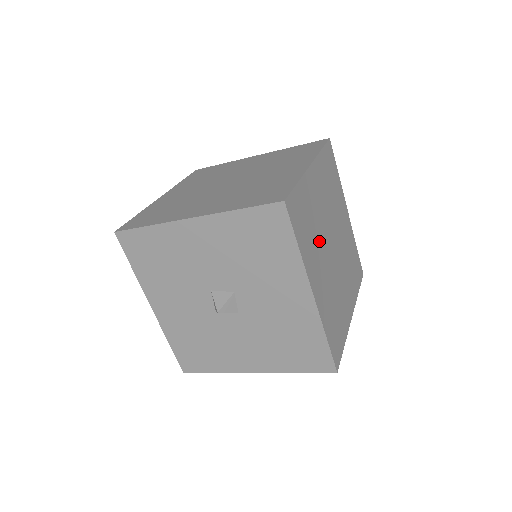
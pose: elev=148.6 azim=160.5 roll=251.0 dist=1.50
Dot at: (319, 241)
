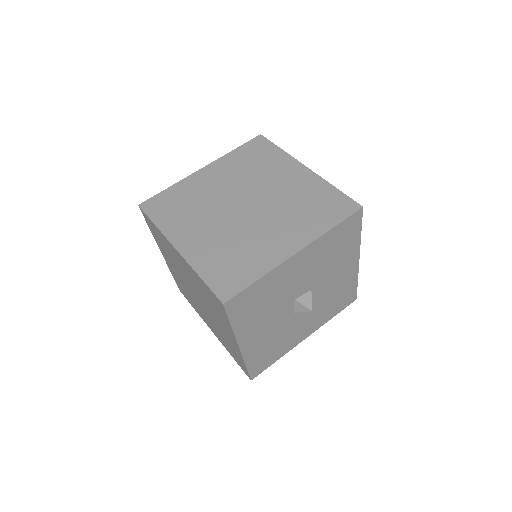
Dot at: occluded
